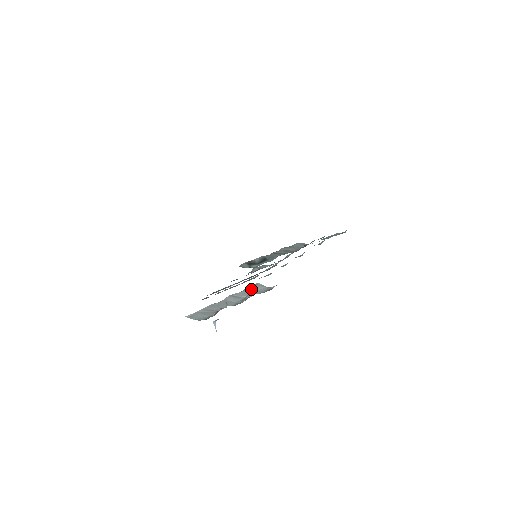
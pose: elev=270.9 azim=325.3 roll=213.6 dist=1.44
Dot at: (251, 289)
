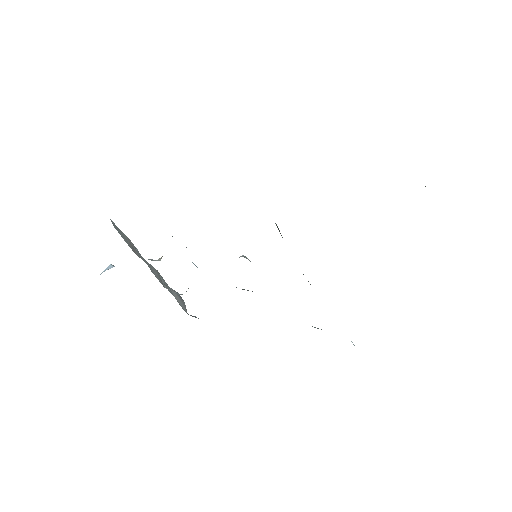
Dot at: (176, 294)
